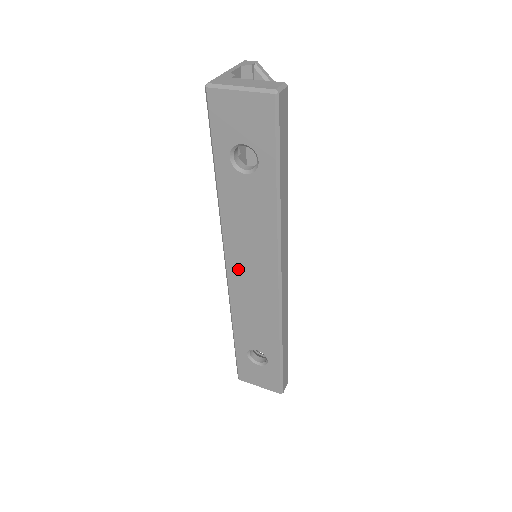
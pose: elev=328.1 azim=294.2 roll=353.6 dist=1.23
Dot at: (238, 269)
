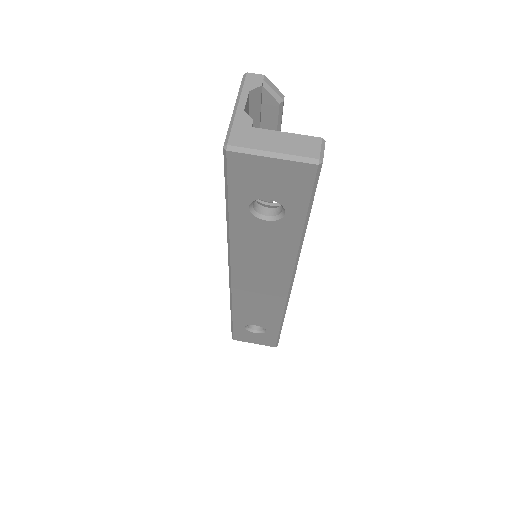
Dot at: (245, 280)
